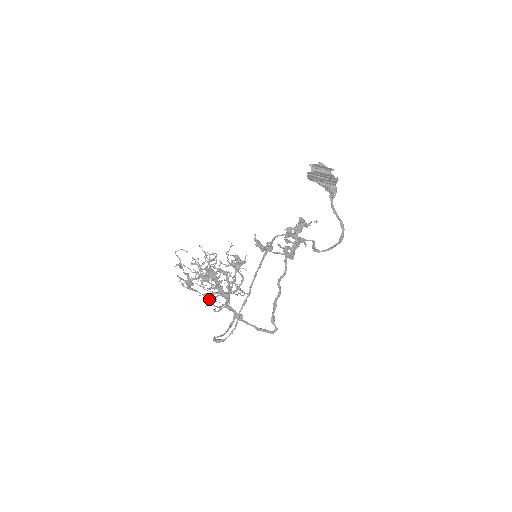
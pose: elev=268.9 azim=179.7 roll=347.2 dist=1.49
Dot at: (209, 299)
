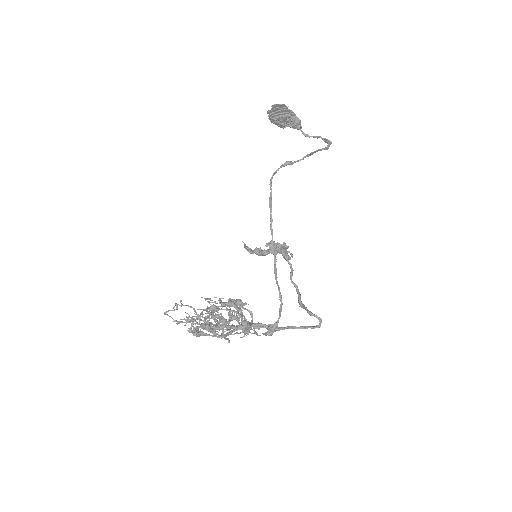
Dot at: (229, 330)
